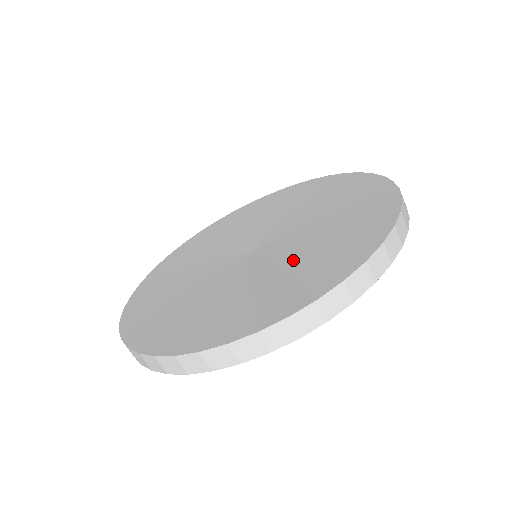
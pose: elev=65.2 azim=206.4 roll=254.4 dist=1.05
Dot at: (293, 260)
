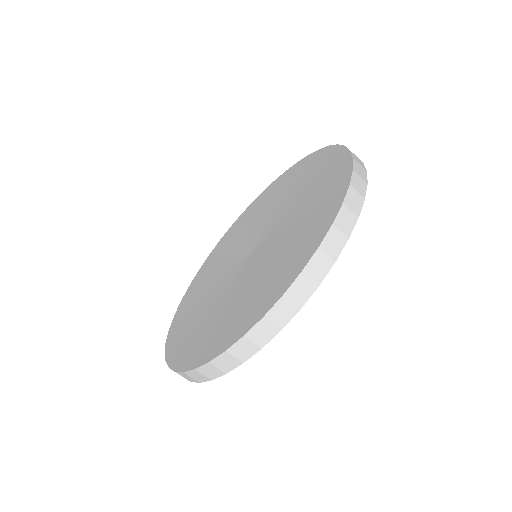
Dot at: (291, 229)
